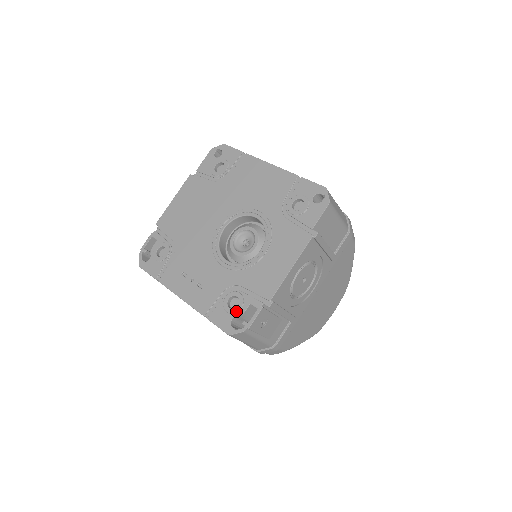
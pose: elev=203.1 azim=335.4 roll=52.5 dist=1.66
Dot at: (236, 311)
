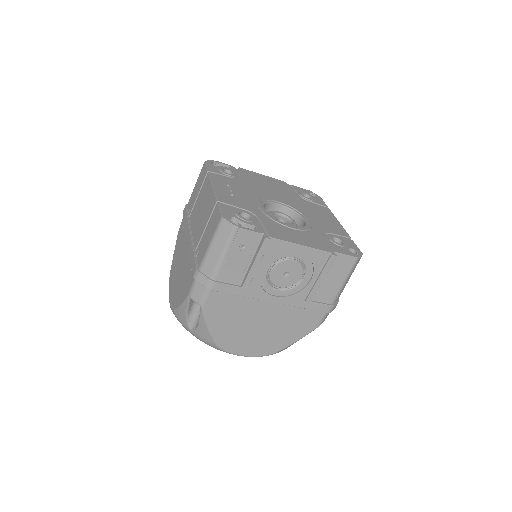
Dot at: (242, 218)
